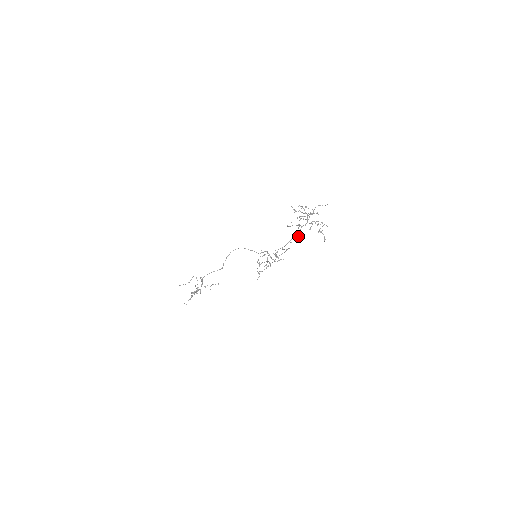
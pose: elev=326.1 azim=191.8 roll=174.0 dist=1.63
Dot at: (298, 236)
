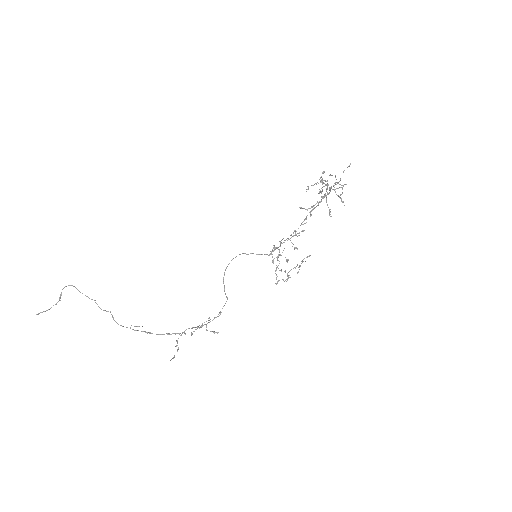
Dot at: occluded
